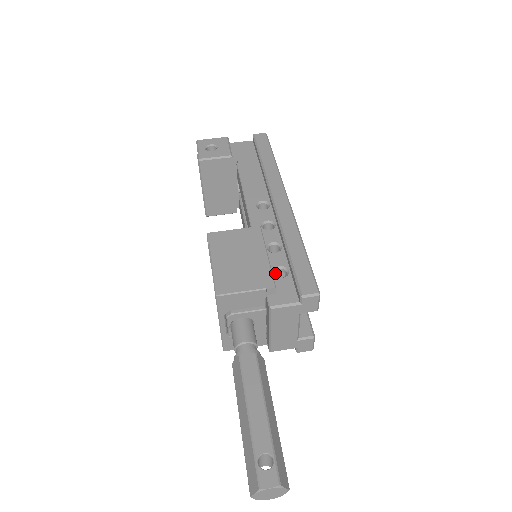
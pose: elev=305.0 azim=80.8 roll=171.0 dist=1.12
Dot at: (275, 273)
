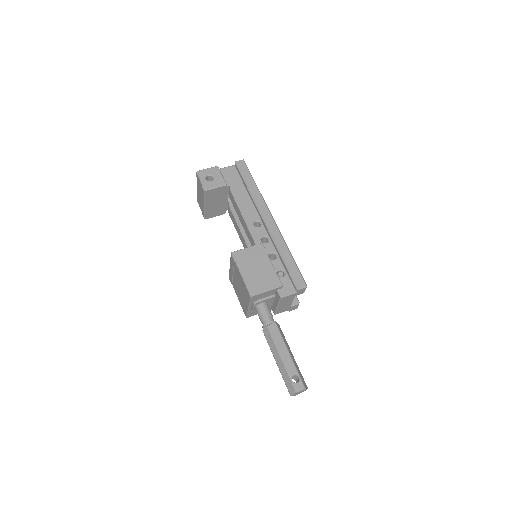
Dot at: (277, 273)
